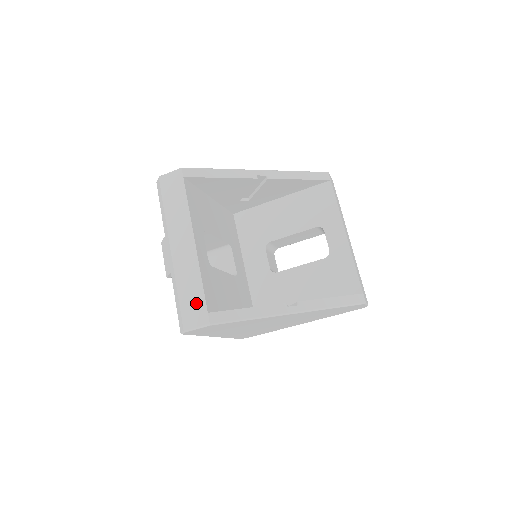
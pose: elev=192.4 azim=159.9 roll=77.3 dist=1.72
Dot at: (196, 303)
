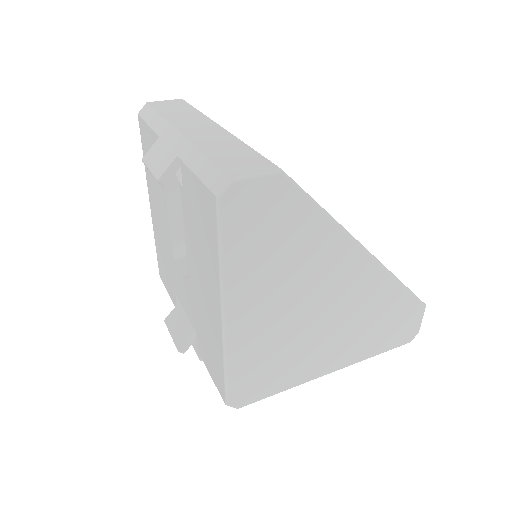
Dot at: (245, 157)
